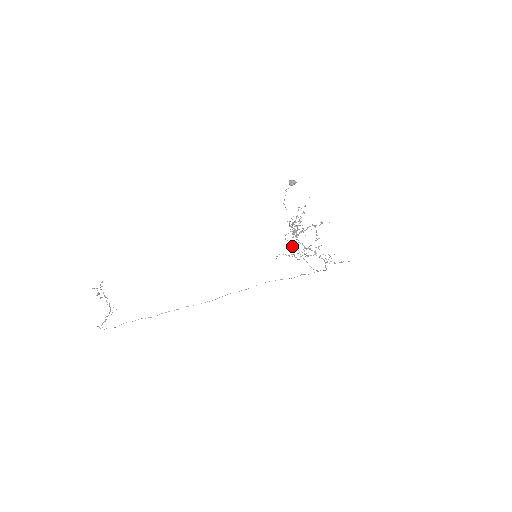
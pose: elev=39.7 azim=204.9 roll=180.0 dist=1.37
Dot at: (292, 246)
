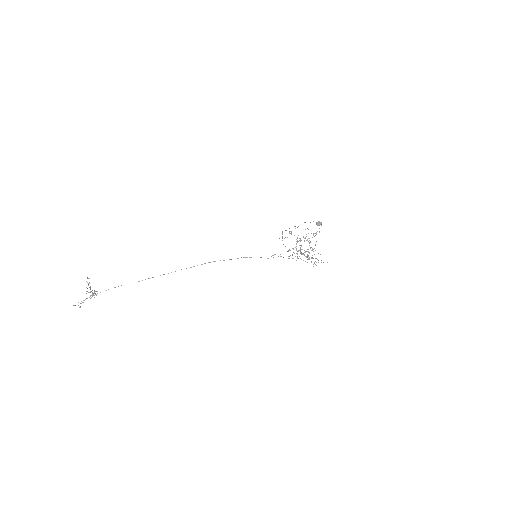
Dot at: (289, 250)
